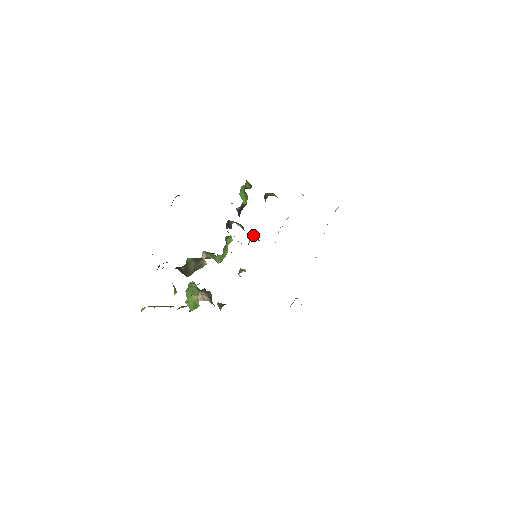
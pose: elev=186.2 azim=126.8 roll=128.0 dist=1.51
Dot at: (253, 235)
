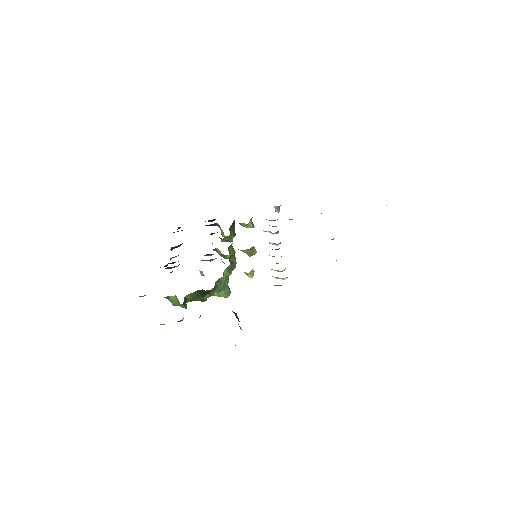
Dot at: occluded
